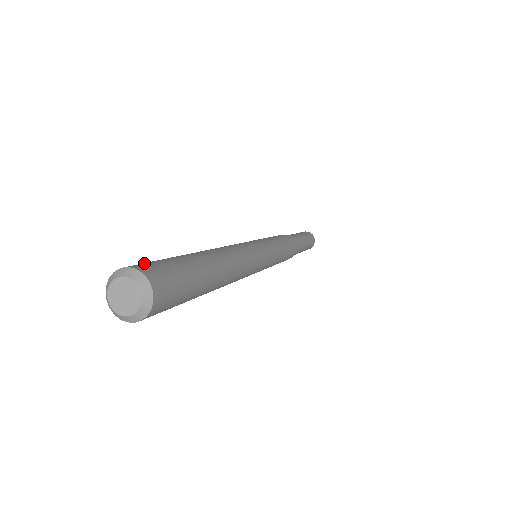
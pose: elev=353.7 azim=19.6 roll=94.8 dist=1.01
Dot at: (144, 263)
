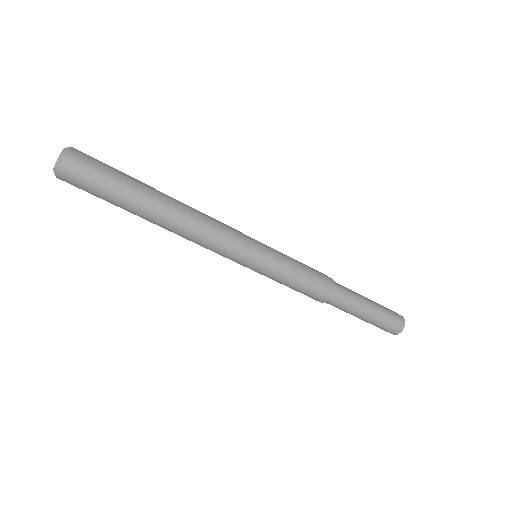
Dot at: occluded
